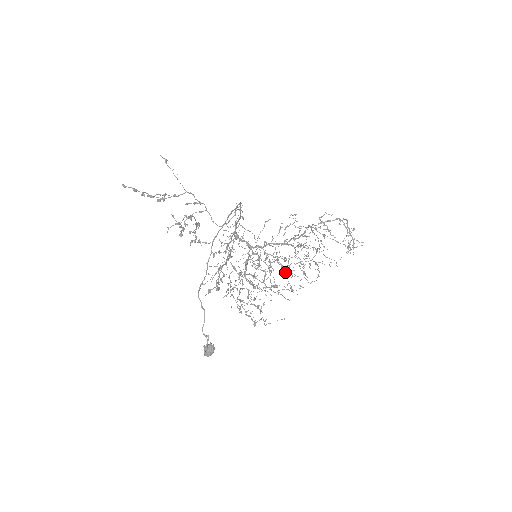
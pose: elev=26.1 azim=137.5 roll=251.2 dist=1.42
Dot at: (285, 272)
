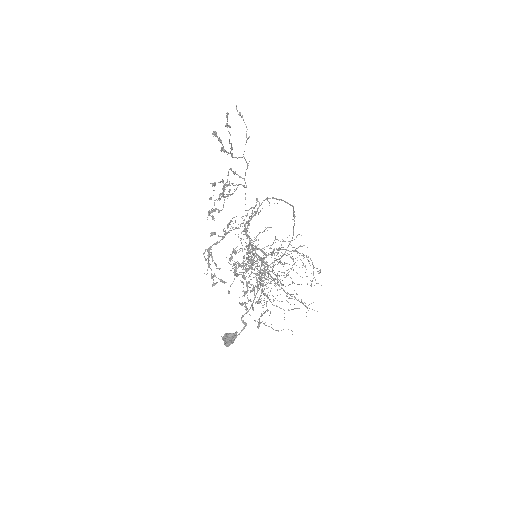
Dot at: (263, 283)
